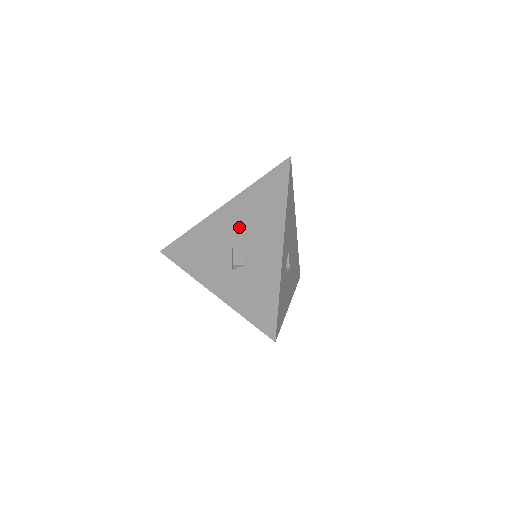
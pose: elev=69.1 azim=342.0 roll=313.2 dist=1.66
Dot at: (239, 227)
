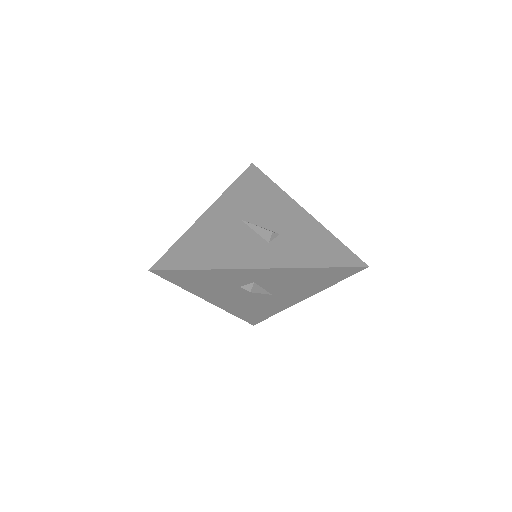
Dot at: (245, 214)
